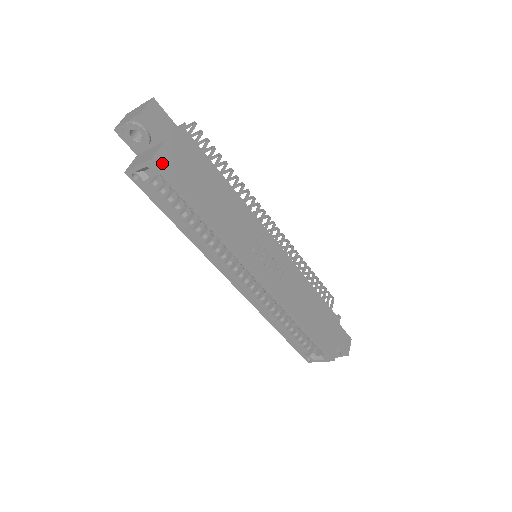
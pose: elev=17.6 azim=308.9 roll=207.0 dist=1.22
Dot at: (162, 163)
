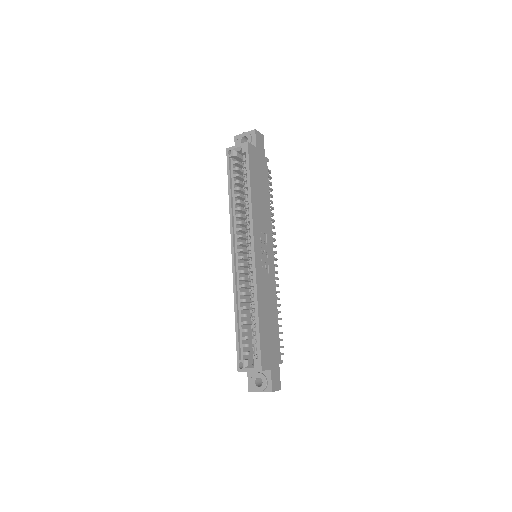
Dot at: (250, 149)
